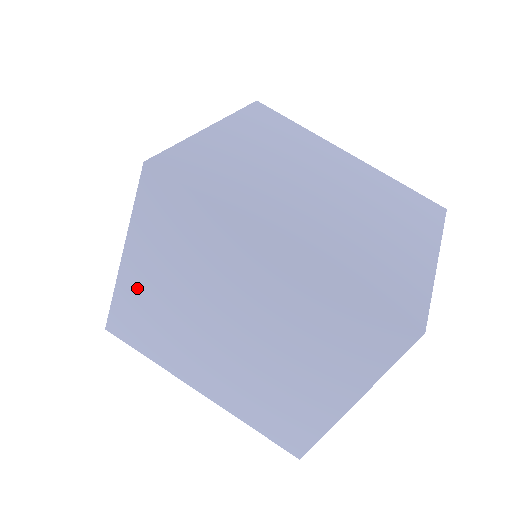
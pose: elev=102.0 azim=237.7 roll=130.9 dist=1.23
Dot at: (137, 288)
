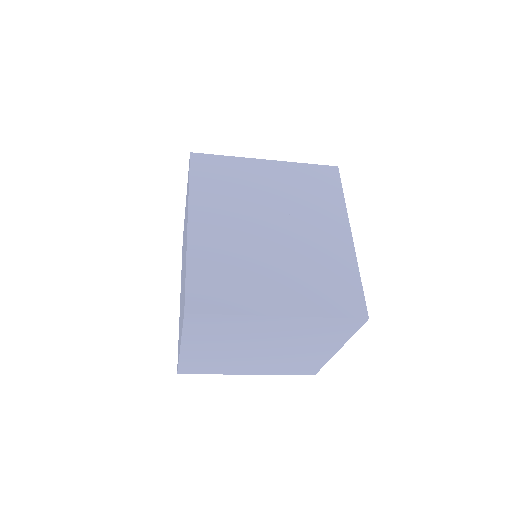
Dot at: occluded
